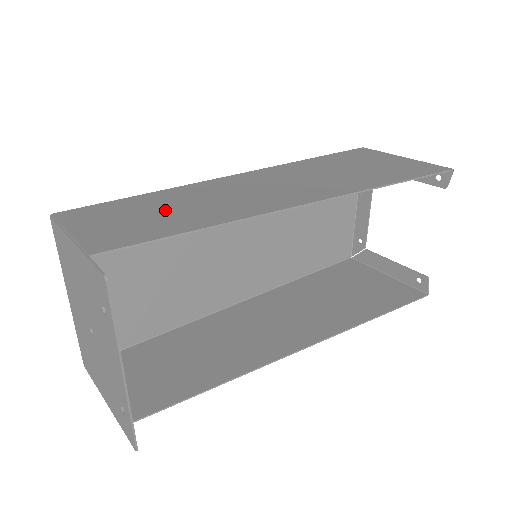
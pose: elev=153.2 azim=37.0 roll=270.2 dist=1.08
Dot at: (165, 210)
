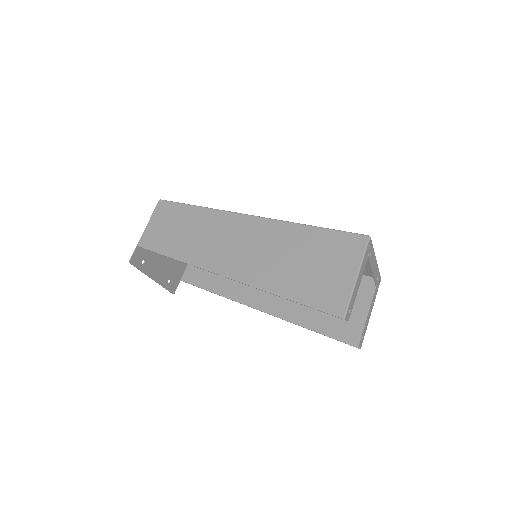
Dot at: (183, 231)
